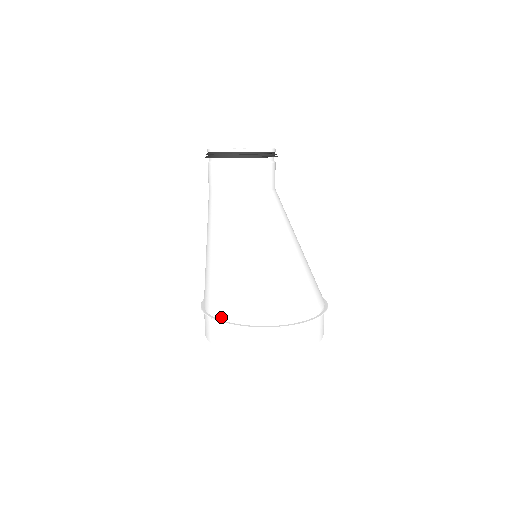
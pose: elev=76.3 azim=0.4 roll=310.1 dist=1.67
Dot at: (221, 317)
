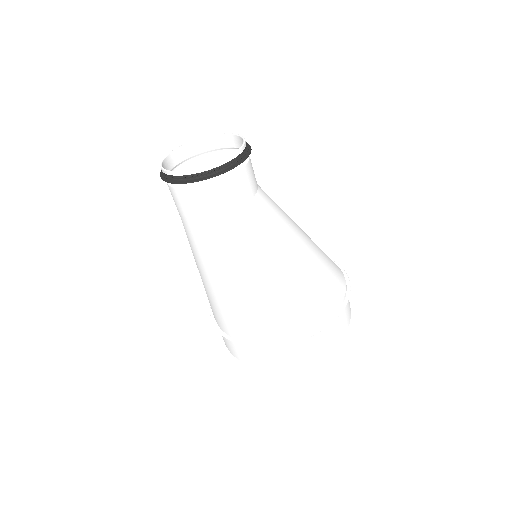
Dot at: (233, 336)
